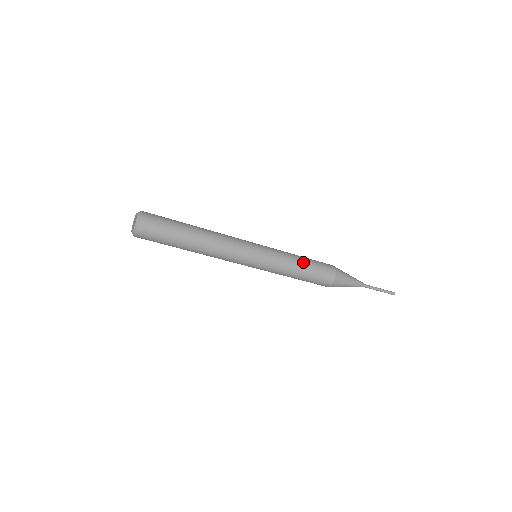
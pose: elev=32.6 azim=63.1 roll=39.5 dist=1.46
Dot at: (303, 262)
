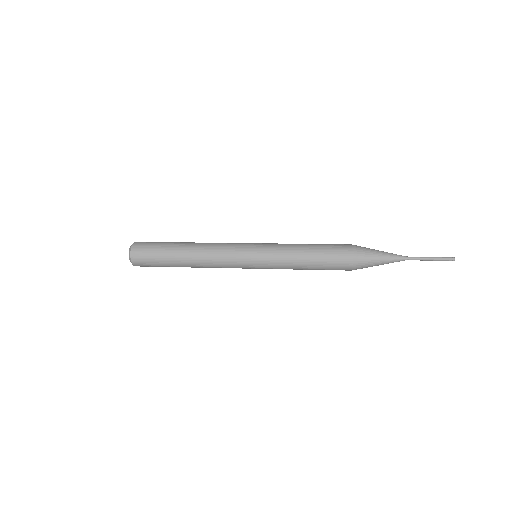
Dot at: (307, 254)
